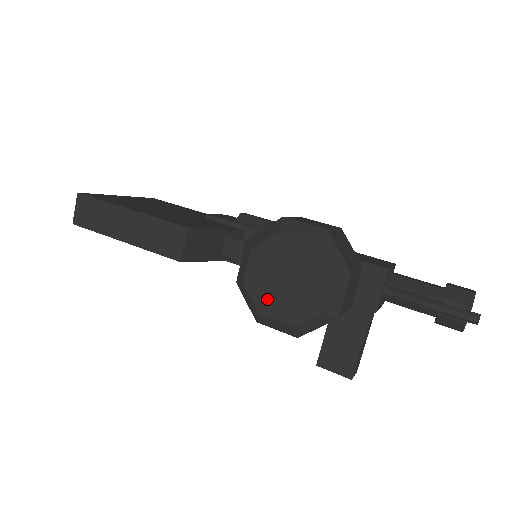
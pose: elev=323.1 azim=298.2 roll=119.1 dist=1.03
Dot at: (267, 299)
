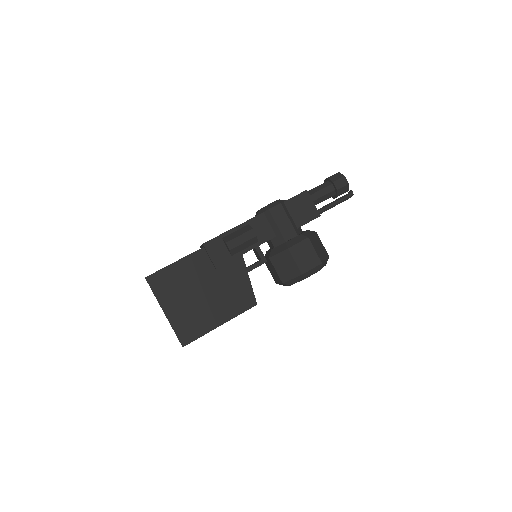
Dot at: occluded
